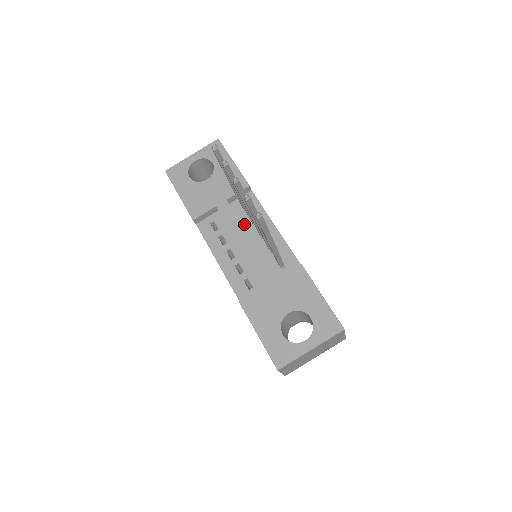
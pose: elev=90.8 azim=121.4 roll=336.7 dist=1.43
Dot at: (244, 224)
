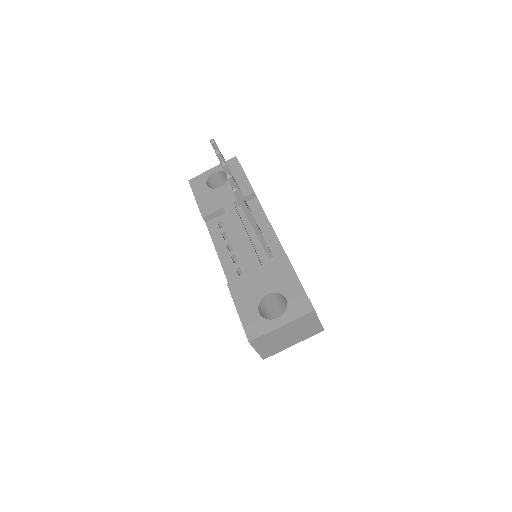
Dot at: (245, 223)
